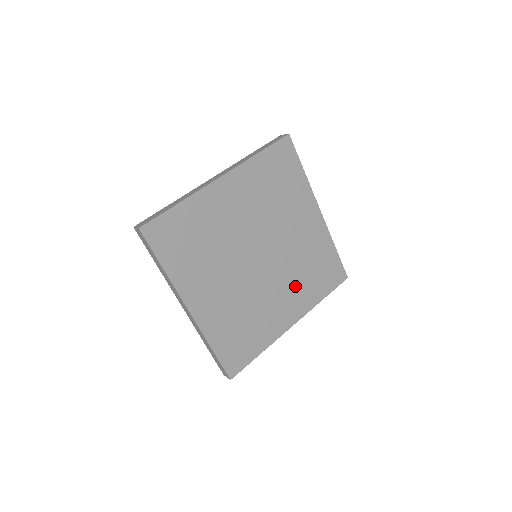
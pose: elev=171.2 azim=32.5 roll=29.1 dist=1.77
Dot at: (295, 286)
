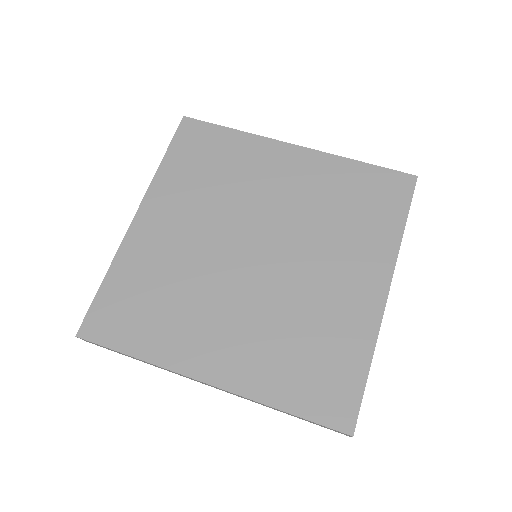
Dot at: (261, 337)
